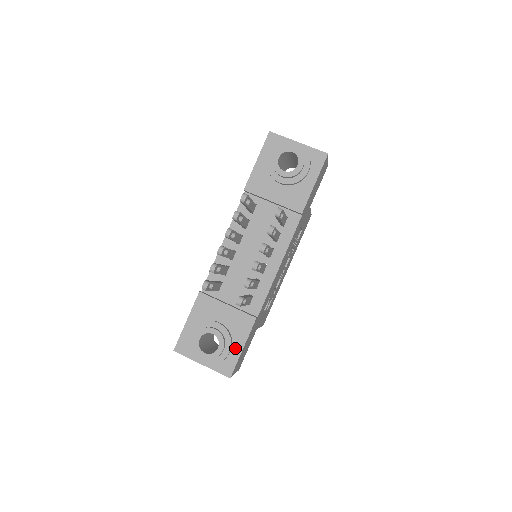
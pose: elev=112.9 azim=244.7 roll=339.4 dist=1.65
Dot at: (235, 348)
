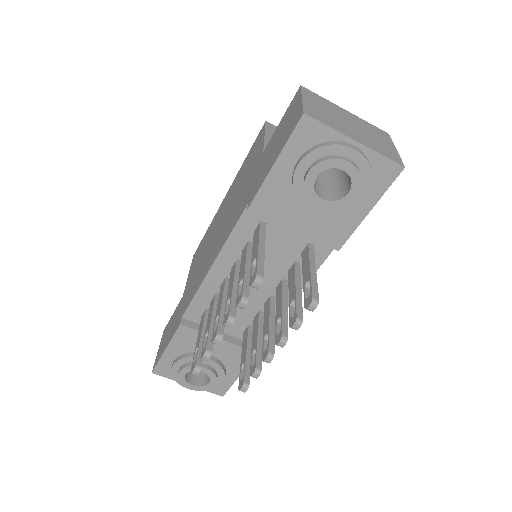
Dot at: (229, 375)
